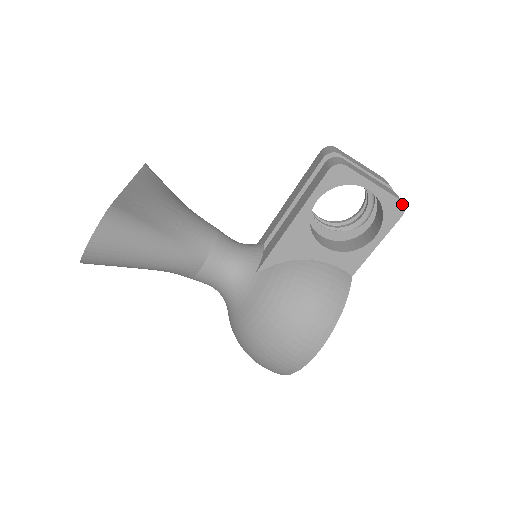
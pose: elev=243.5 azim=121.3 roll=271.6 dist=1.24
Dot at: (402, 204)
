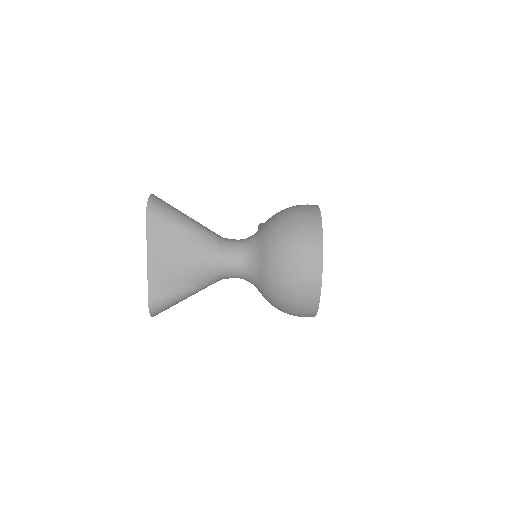
Dot at: occluded
